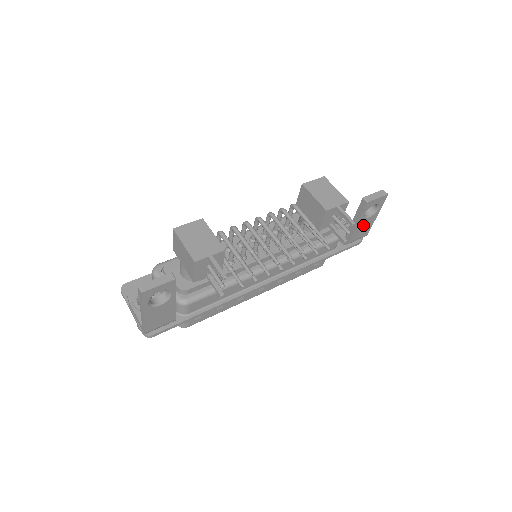
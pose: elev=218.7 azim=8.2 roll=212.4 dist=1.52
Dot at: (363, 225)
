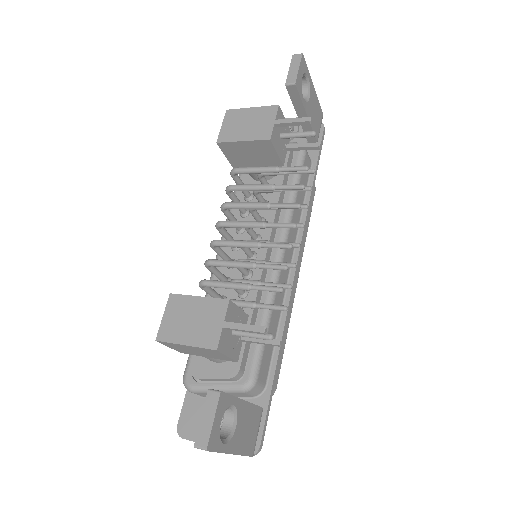
Dot at: (312, 110)
